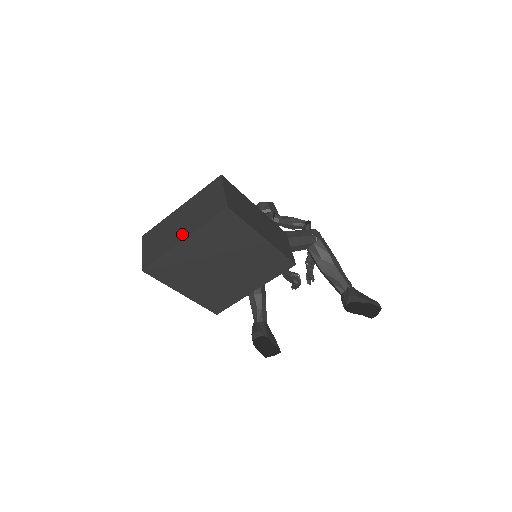
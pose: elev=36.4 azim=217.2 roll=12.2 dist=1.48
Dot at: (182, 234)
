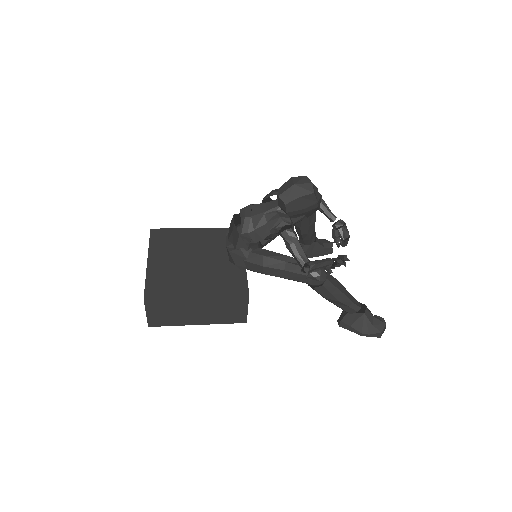
Dot at: occluded
